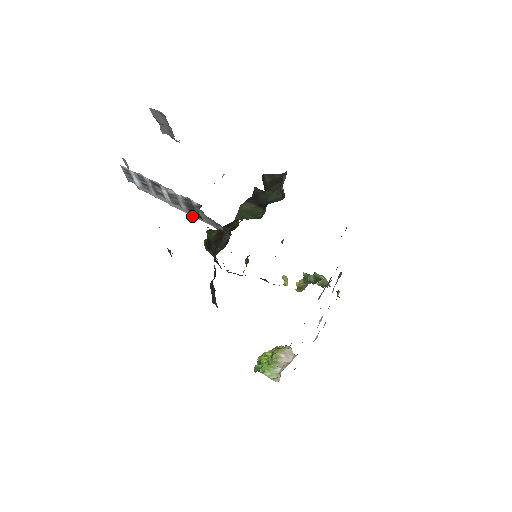
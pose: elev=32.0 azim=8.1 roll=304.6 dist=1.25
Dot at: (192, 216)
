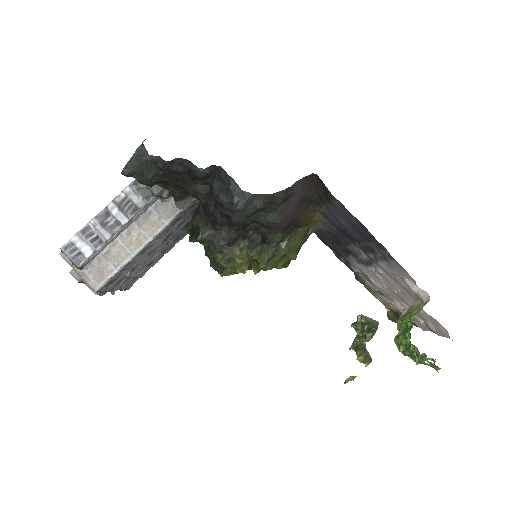
Dot at: (159, 233)
